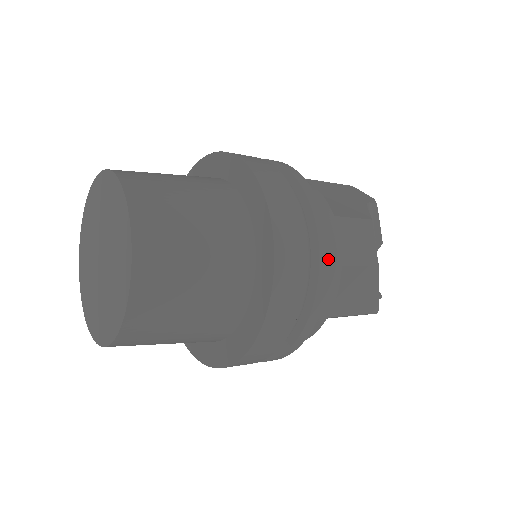
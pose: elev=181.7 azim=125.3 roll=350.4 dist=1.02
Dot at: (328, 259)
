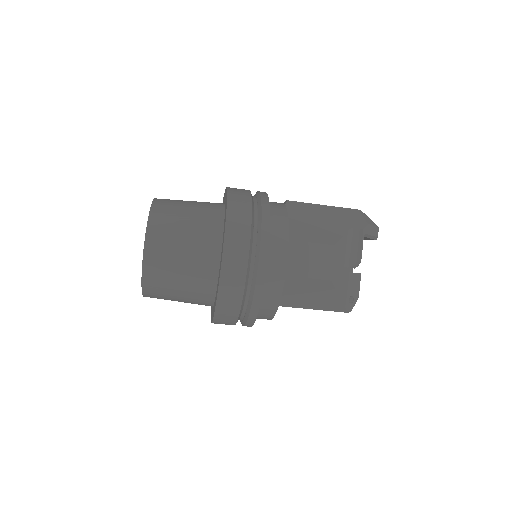
Dot at: (265, 273)
